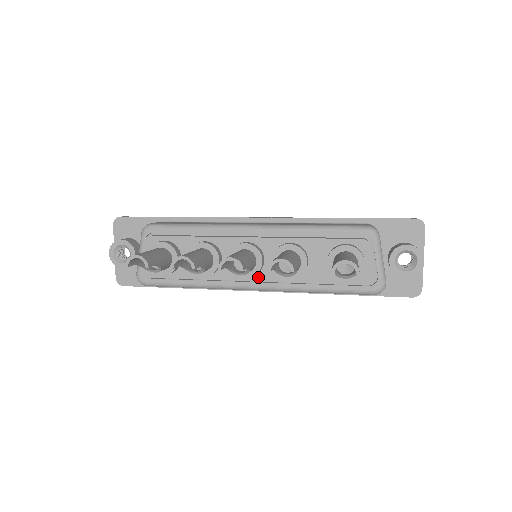
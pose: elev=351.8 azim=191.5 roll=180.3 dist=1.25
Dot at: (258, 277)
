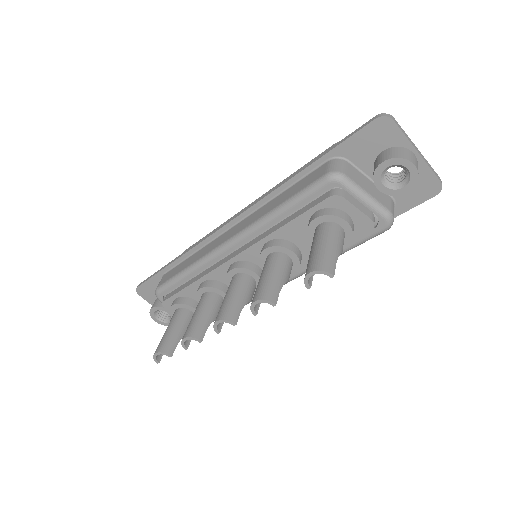
Dot at: occluded
